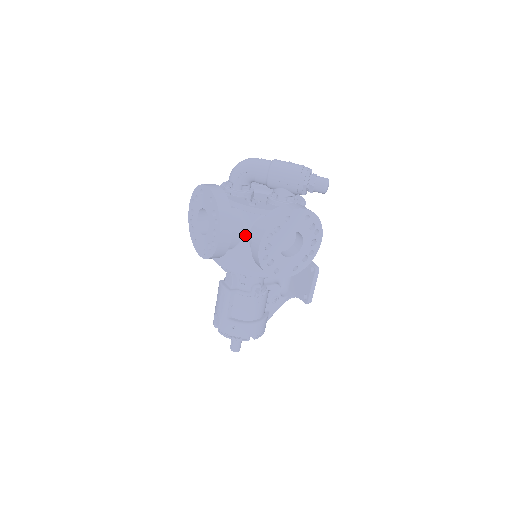
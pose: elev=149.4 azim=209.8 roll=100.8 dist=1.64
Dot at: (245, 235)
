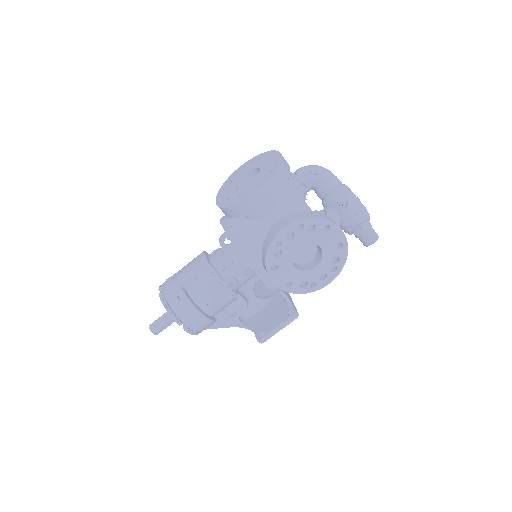
Dot at: (274, 217)
